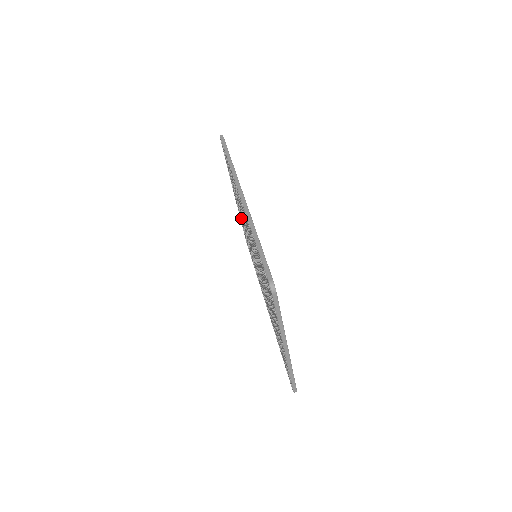
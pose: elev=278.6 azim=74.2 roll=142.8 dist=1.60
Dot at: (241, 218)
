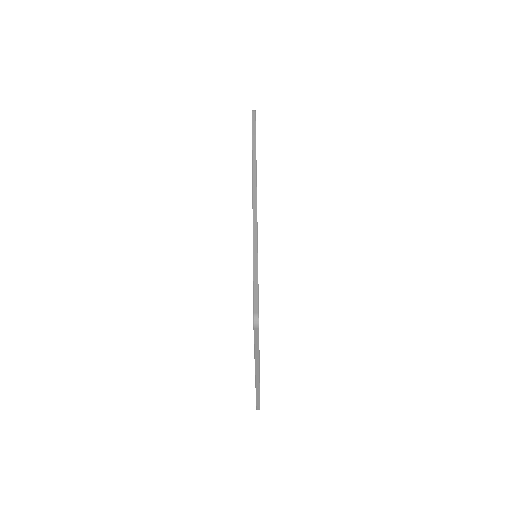
Dot at: occluded
